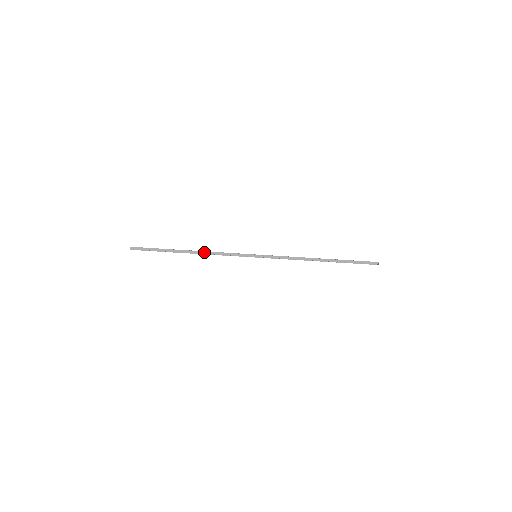
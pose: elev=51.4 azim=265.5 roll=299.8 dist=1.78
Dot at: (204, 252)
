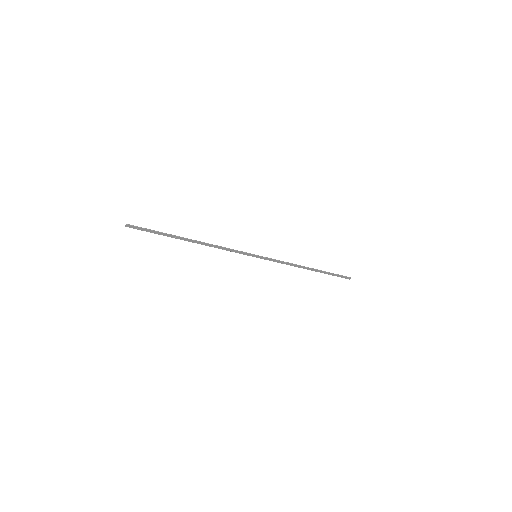
Dot at: (207, 244)
